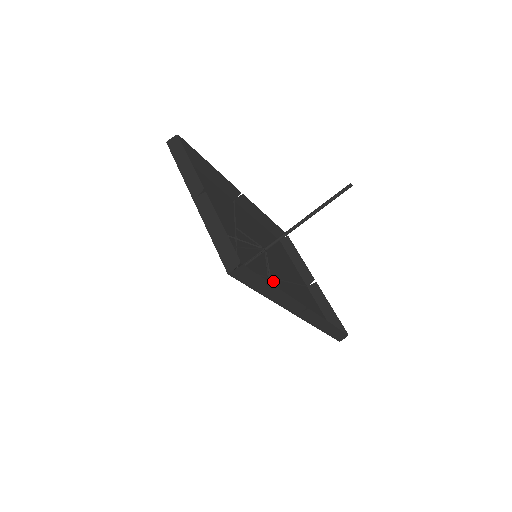
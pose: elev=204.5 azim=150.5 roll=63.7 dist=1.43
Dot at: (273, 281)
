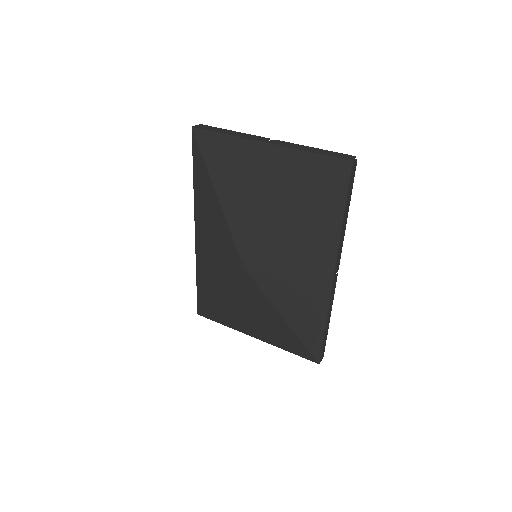
Dot at: (252, 304)
